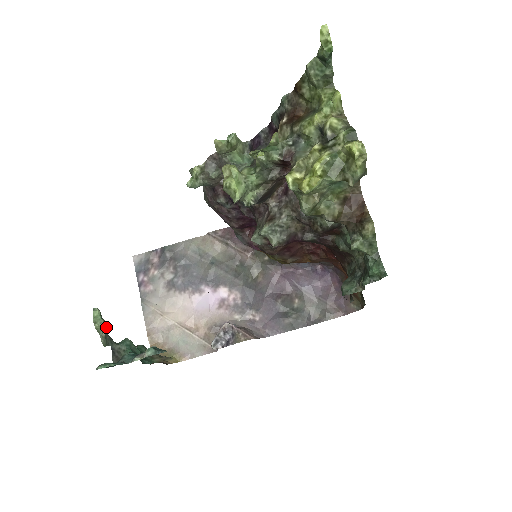
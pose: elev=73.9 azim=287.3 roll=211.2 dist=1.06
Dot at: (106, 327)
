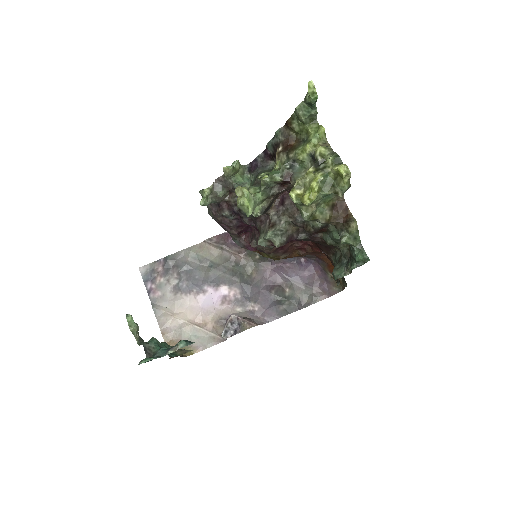
Dot at: (138, 329)
